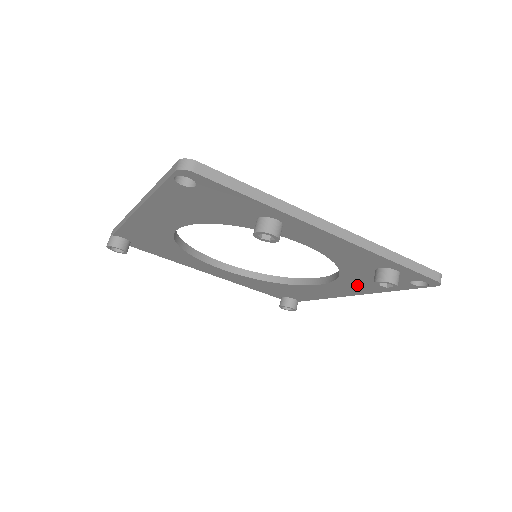
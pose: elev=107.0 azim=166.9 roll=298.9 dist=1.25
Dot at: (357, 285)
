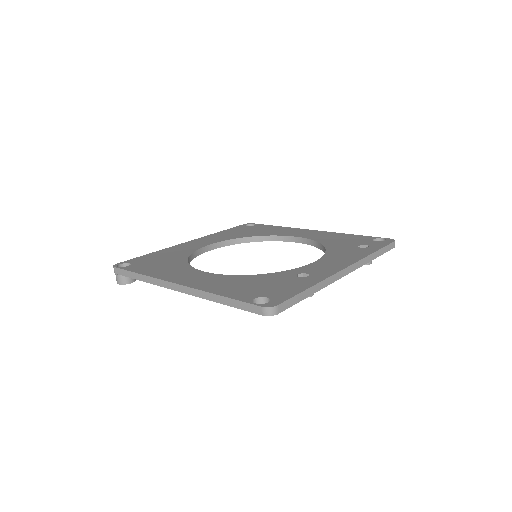
Dot at: occluded
